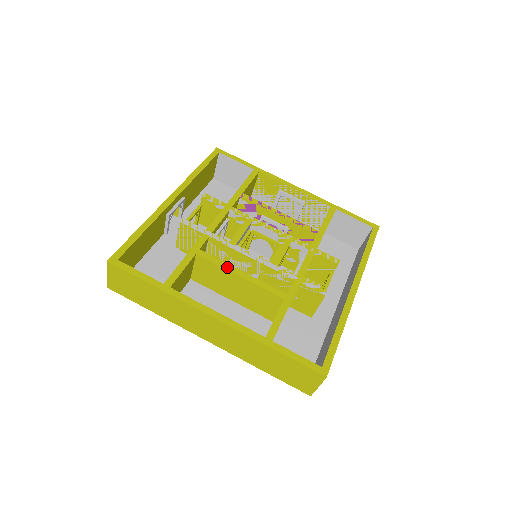
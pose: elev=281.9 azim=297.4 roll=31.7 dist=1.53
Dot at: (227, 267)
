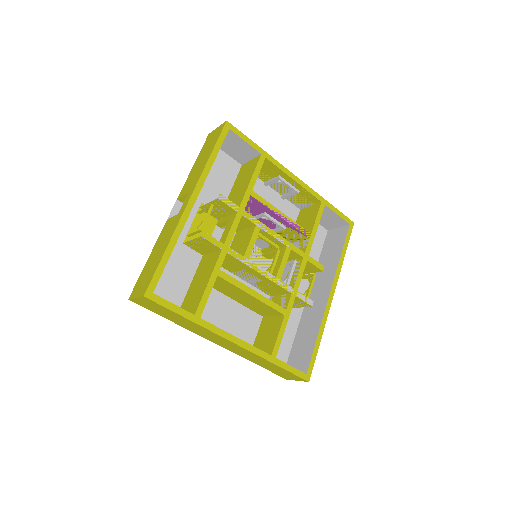
Dot at: (243, 288)
